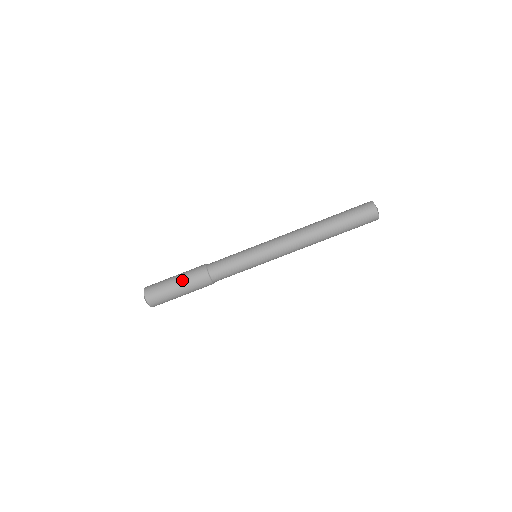
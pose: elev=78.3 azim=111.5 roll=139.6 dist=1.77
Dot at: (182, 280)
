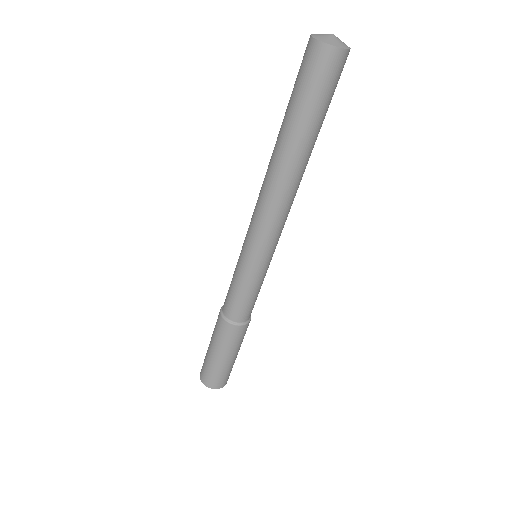
Dot at: (213, 344)
